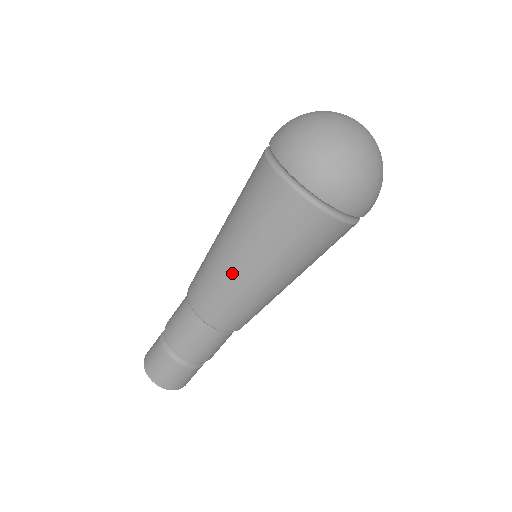
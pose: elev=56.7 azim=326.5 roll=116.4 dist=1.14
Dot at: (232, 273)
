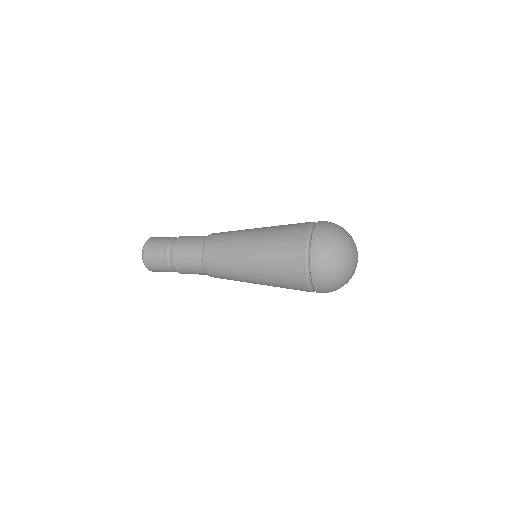
Dot at: (245, 279)
